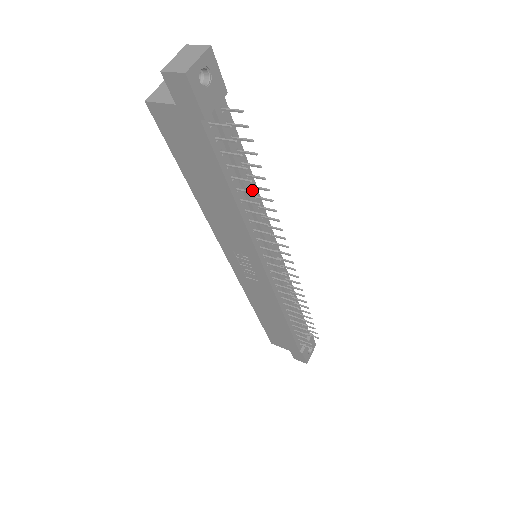
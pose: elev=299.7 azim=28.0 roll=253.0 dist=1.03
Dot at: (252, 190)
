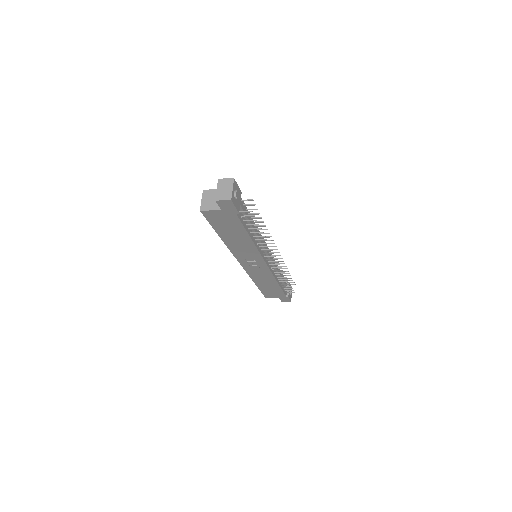
Dot at: (255, 227)
